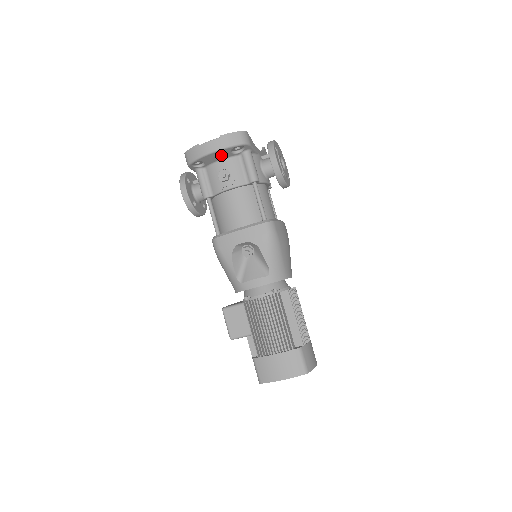
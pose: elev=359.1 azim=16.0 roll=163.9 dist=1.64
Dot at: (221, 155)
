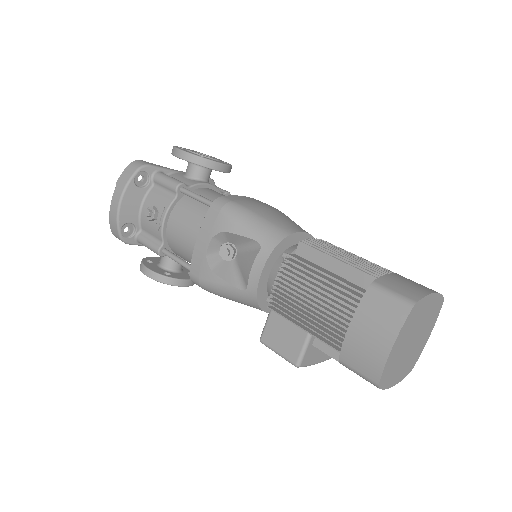
Dot at: (134, 199)
